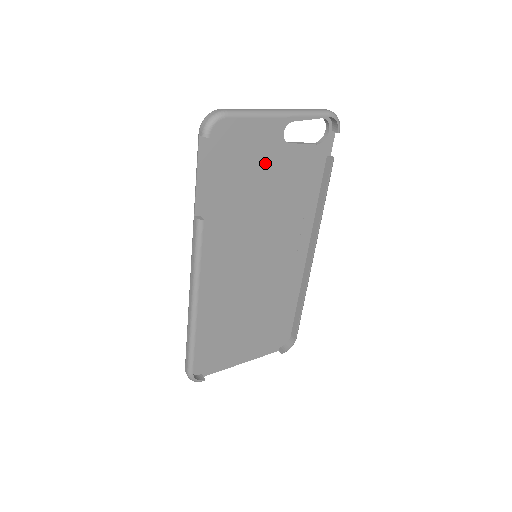
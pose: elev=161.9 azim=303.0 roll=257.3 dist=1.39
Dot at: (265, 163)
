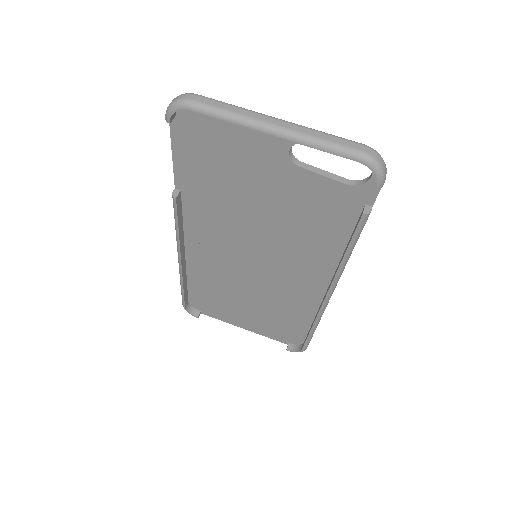
Dot at: (262, 174)
